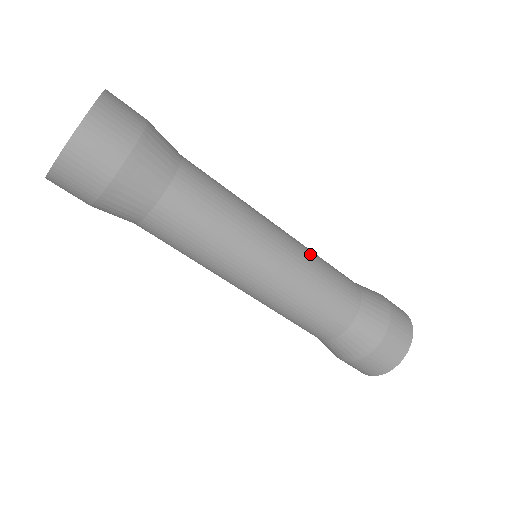
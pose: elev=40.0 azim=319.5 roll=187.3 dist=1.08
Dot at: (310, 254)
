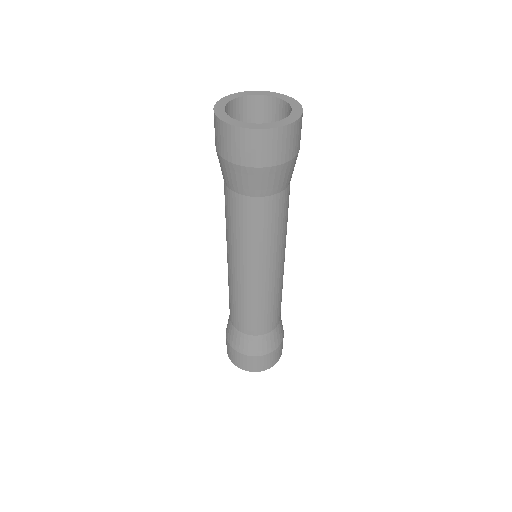
Dot at: occluded
